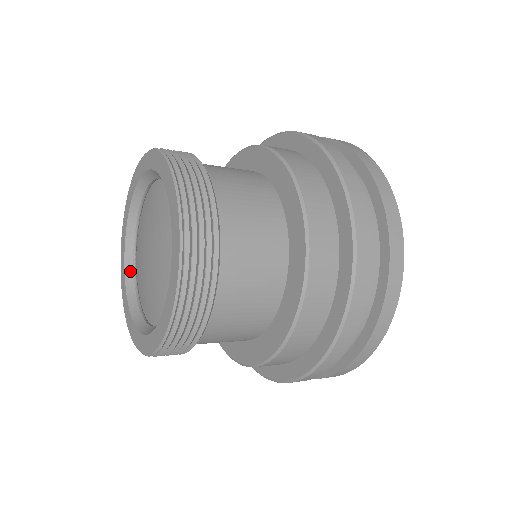
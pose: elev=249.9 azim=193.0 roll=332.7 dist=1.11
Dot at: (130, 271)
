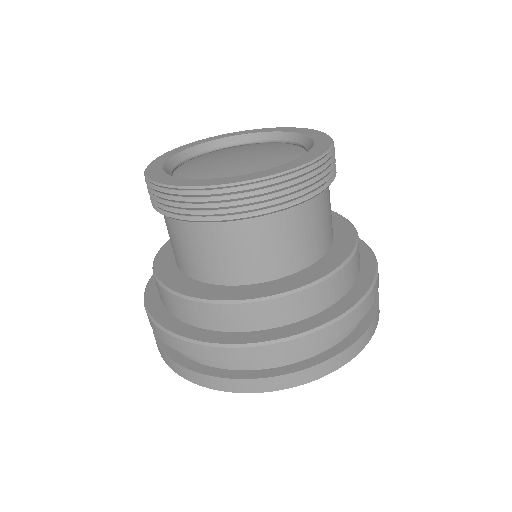
Dot at: (186, 155)
